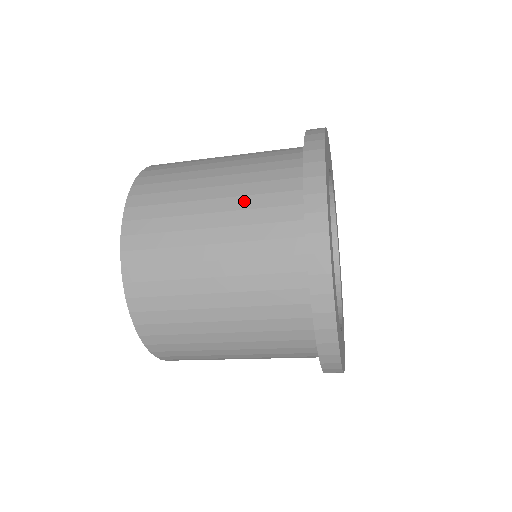
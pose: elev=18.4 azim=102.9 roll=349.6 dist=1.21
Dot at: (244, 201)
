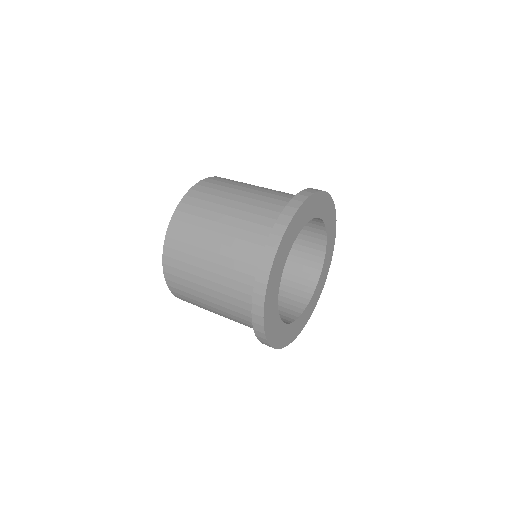
Dot at: (228, 261)
